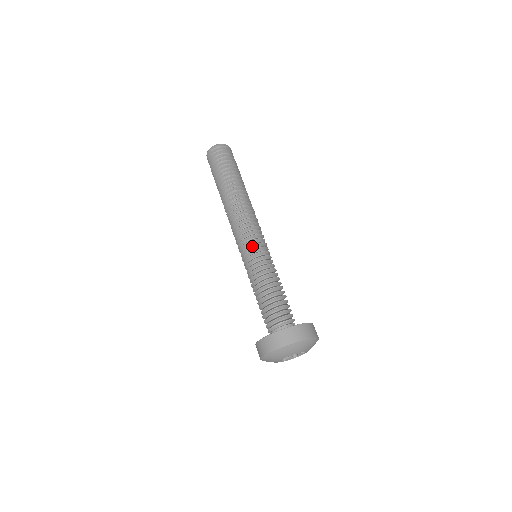
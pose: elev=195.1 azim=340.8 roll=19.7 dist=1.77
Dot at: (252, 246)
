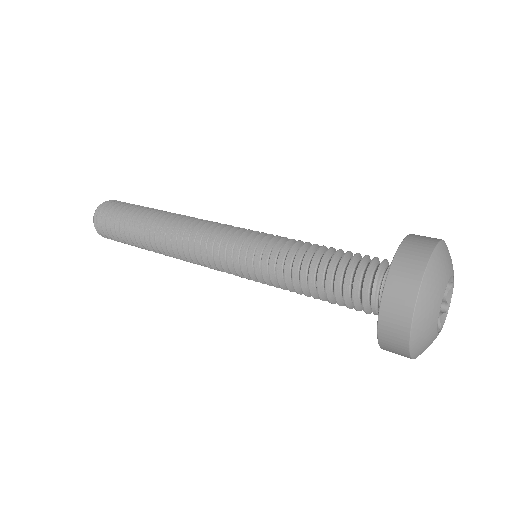
Dot at: (238, 243)
